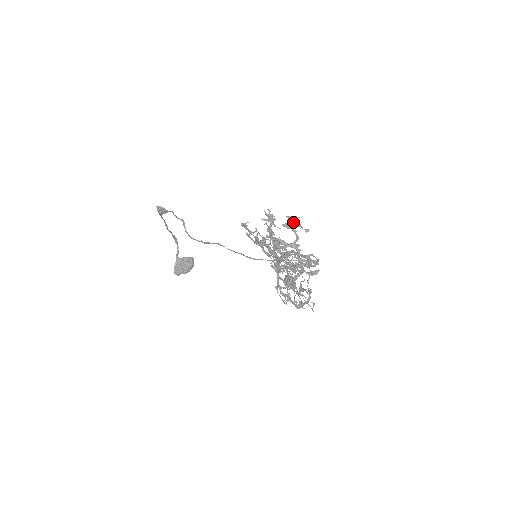
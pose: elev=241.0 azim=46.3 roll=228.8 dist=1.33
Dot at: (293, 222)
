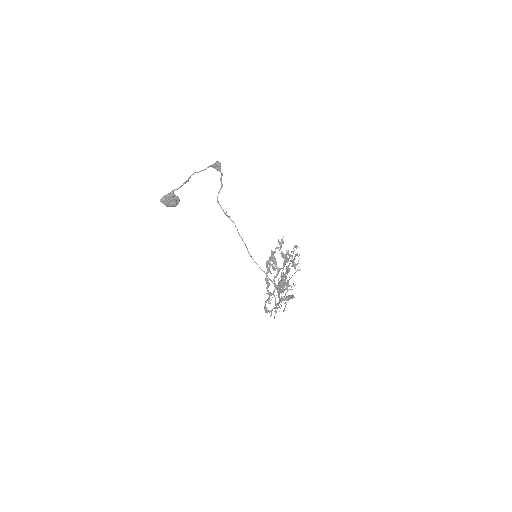
Dot at: occluded
